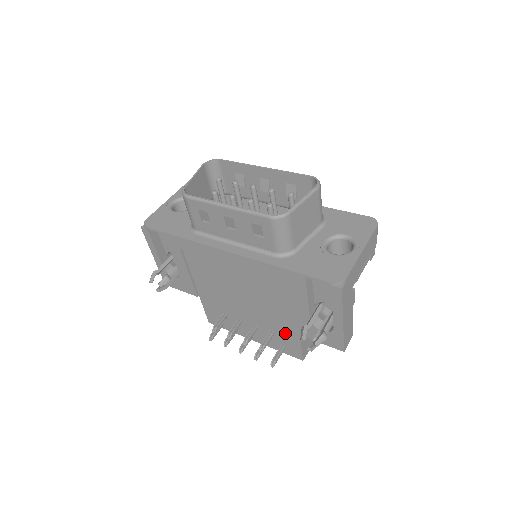
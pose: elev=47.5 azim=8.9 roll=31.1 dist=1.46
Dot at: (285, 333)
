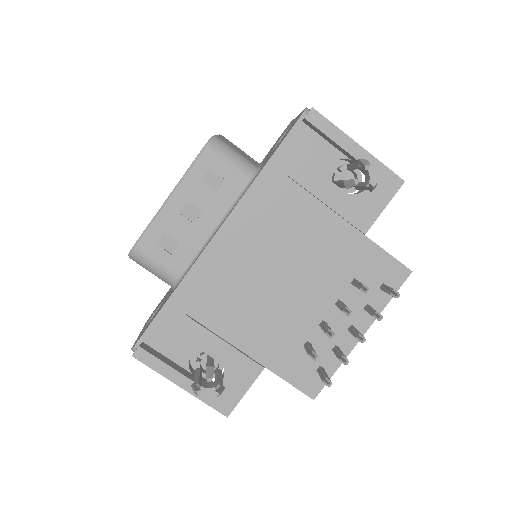
Dot at: (360, 260)
